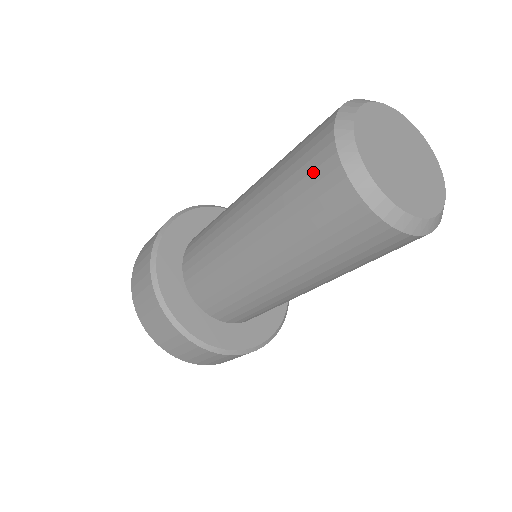
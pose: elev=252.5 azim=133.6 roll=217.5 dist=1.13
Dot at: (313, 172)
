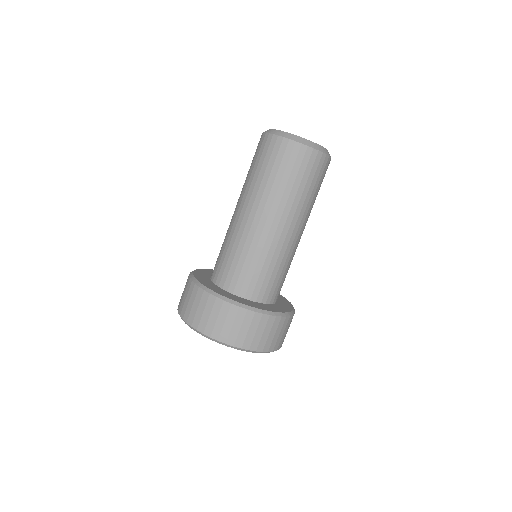
Dot at: (268, 151)
